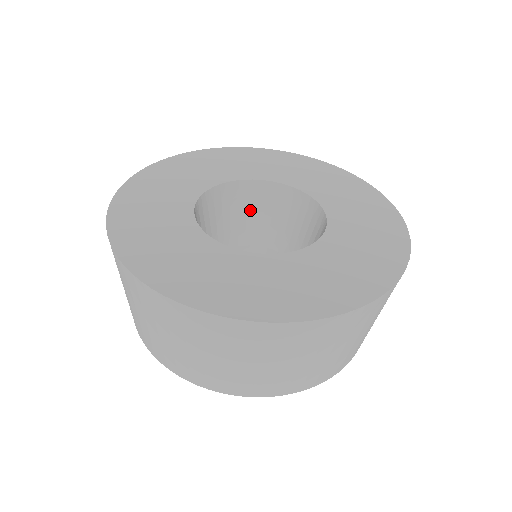
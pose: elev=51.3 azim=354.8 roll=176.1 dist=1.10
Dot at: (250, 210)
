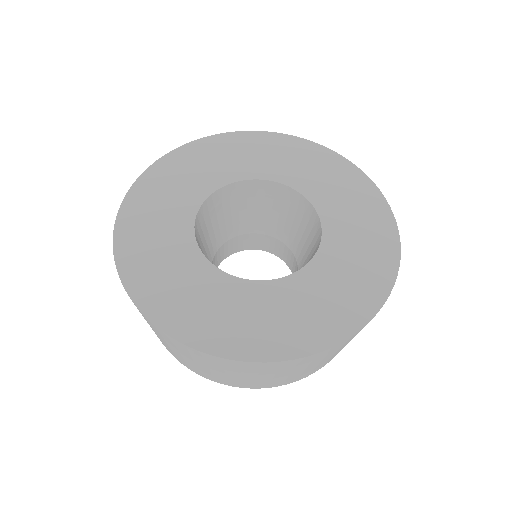
Dot at: (297, 221)
